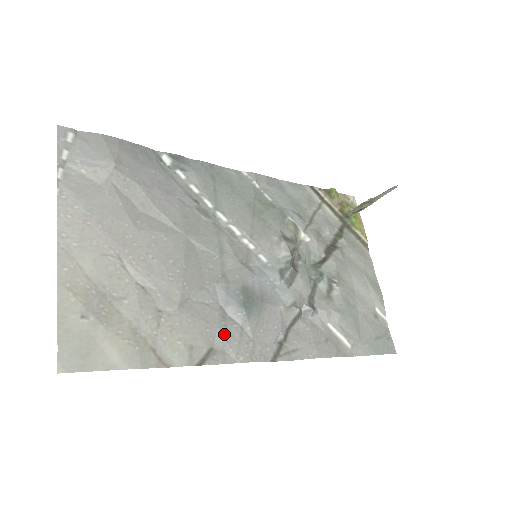
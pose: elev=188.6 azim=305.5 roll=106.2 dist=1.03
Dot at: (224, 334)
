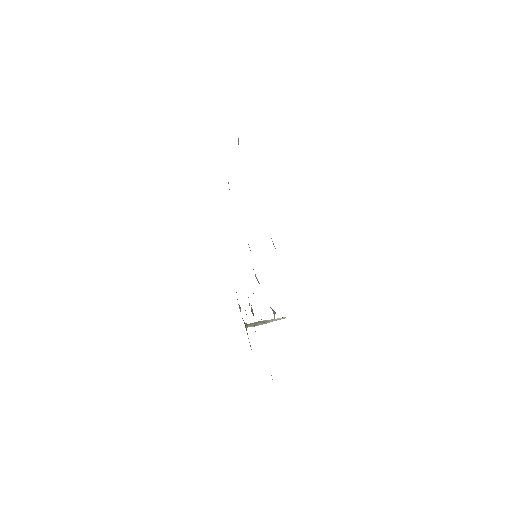
Dot at: occluded
